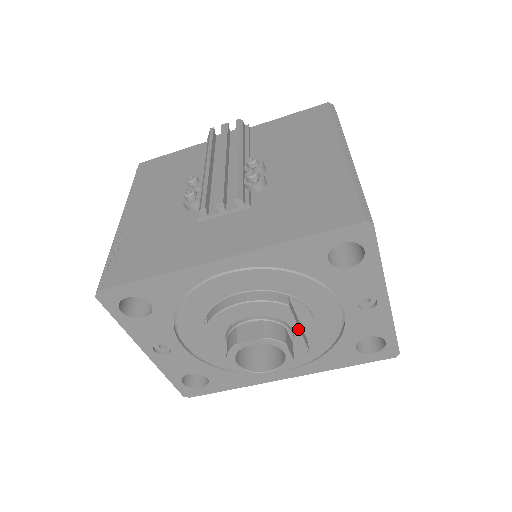
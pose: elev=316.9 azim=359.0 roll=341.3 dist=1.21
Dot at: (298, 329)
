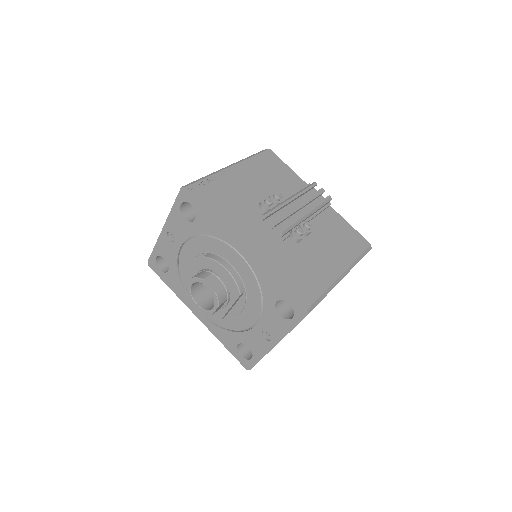
Dot at: (230, 307)
